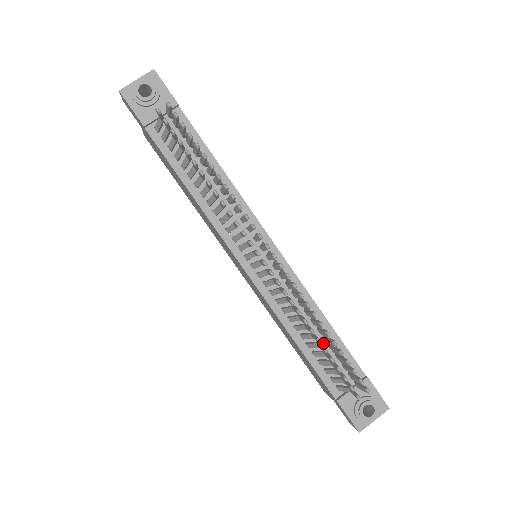
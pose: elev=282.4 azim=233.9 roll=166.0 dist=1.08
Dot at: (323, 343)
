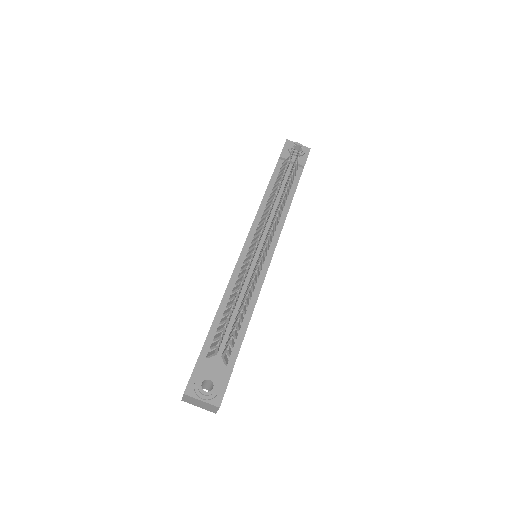
Dot at: (233, 323)
